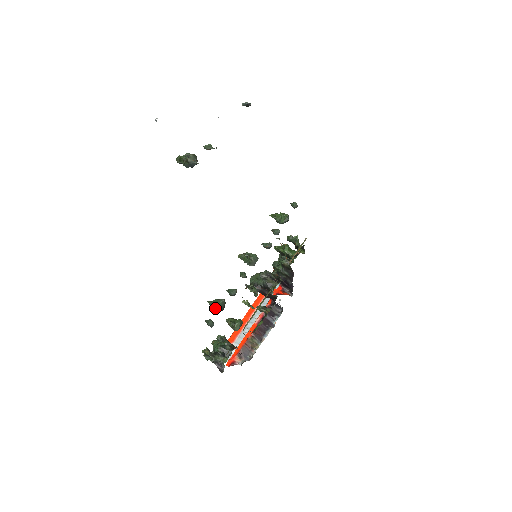
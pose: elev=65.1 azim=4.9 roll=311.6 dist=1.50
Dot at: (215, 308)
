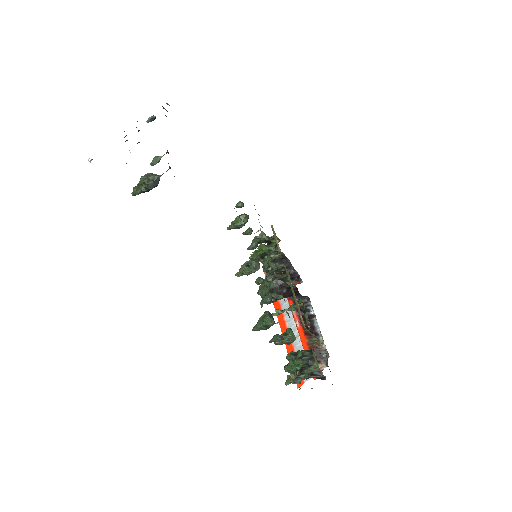
Dot at: (268, 323)
